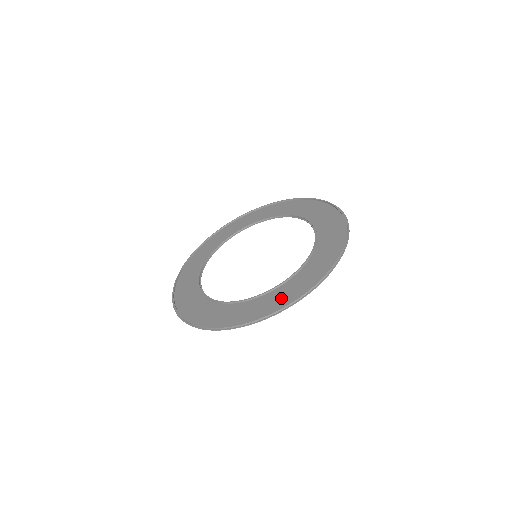
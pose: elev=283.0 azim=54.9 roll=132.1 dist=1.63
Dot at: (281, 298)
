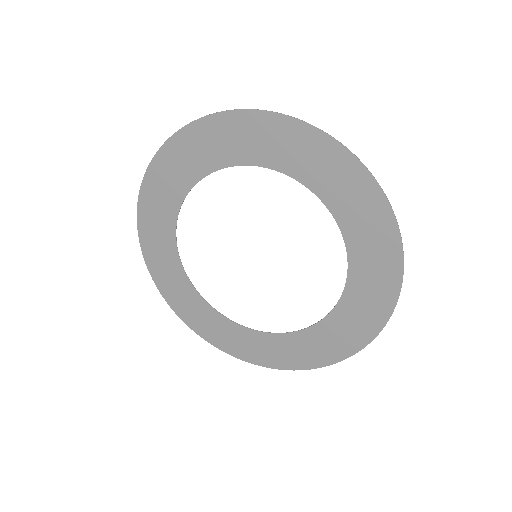
Dot at: (252, 136)
